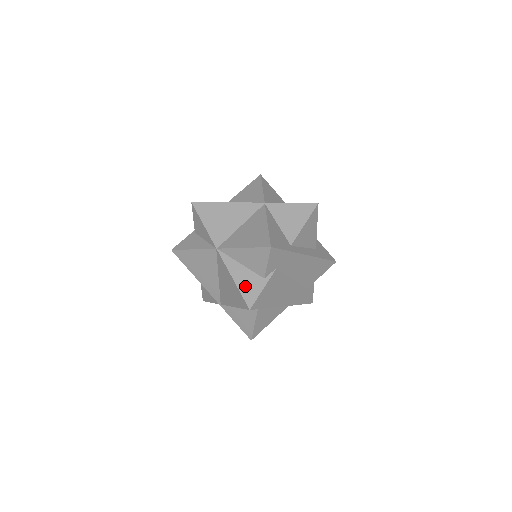
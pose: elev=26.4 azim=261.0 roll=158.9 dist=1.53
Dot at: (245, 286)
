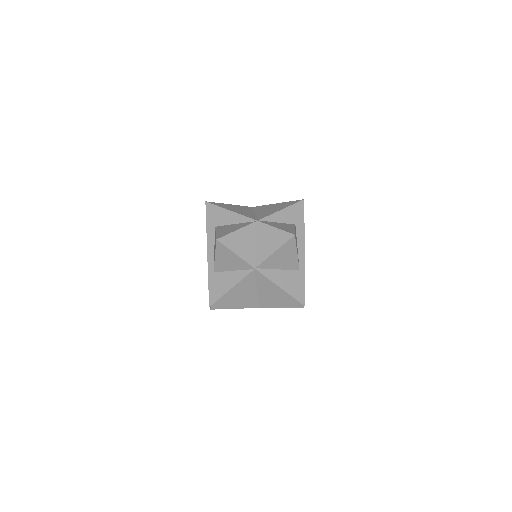
Dot at: occluded
